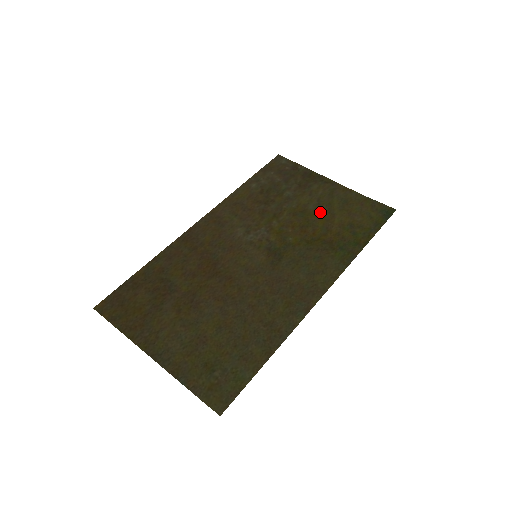
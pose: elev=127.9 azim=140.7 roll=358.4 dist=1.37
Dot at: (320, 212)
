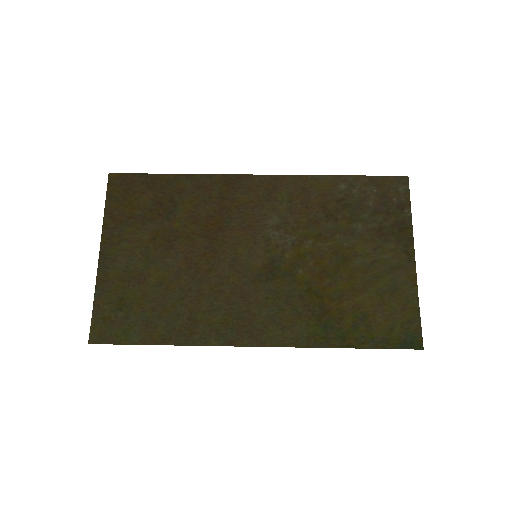
Dot at: (358, 275)
